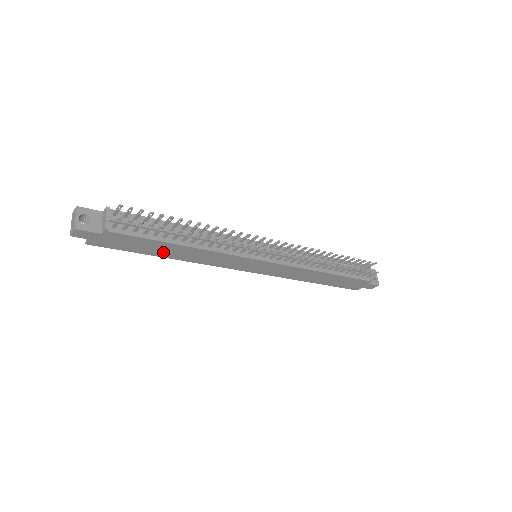
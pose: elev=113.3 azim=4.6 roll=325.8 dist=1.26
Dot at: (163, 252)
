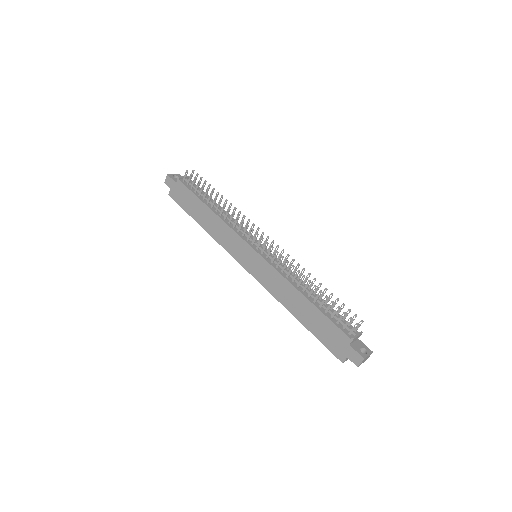
Dot at: (200, 216)
